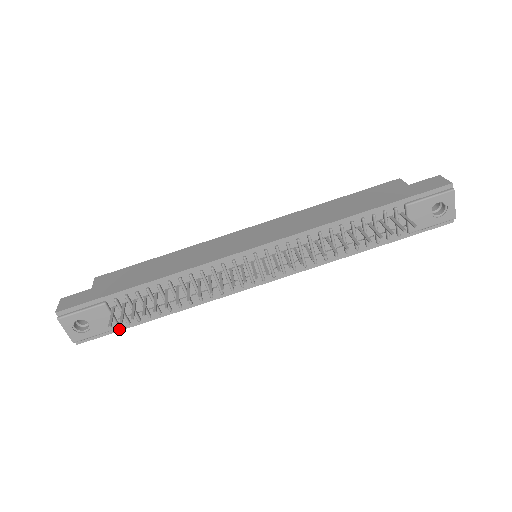
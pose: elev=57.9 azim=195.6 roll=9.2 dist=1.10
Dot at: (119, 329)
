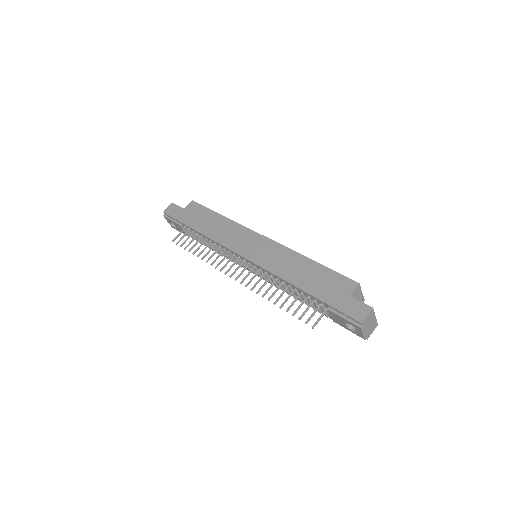
Dot at: occluded
